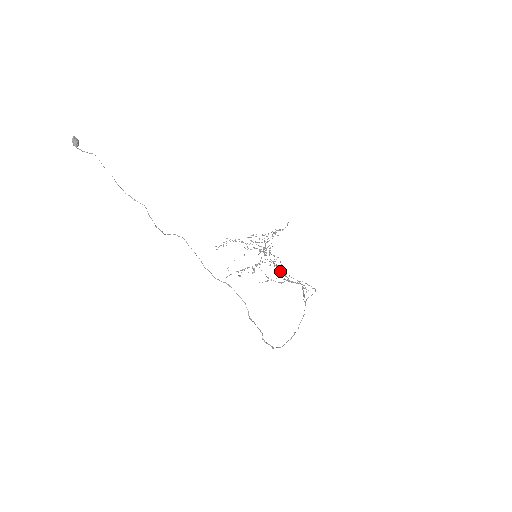
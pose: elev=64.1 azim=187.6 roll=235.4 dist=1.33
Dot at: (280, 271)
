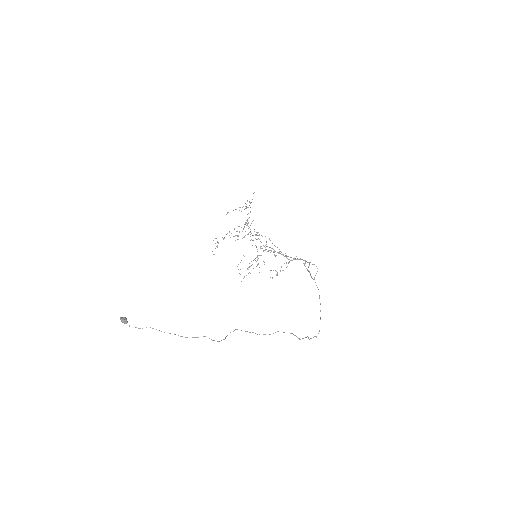
Dot at: occluded
